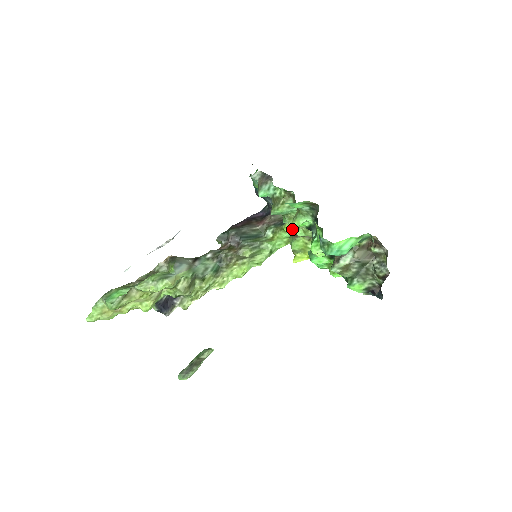
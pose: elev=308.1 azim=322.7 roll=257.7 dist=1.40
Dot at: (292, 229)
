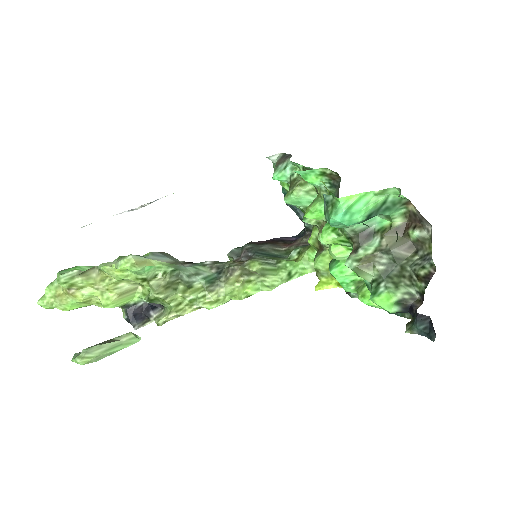
Dot at: occluded
